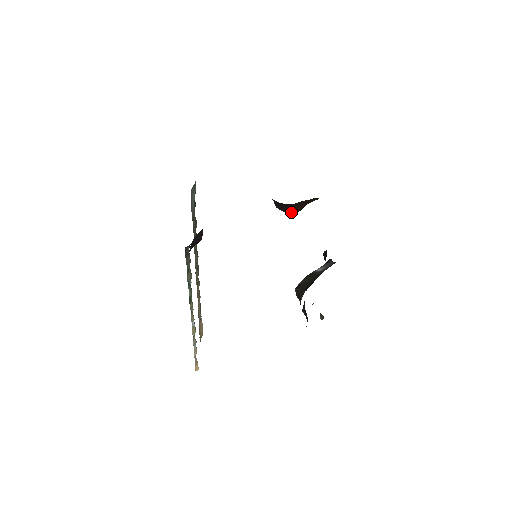
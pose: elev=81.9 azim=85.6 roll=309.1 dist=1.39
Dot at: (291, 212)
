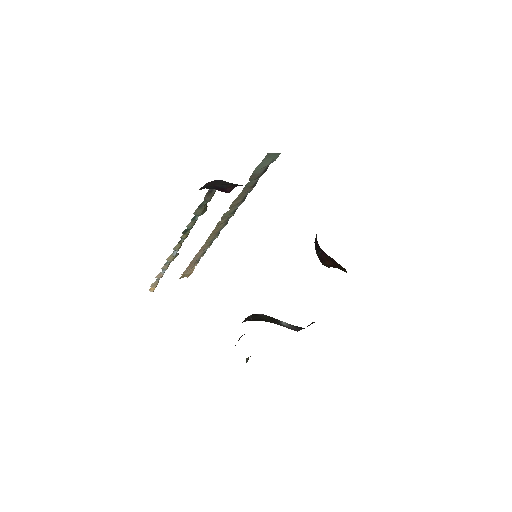
Dot at: (320, 259)
